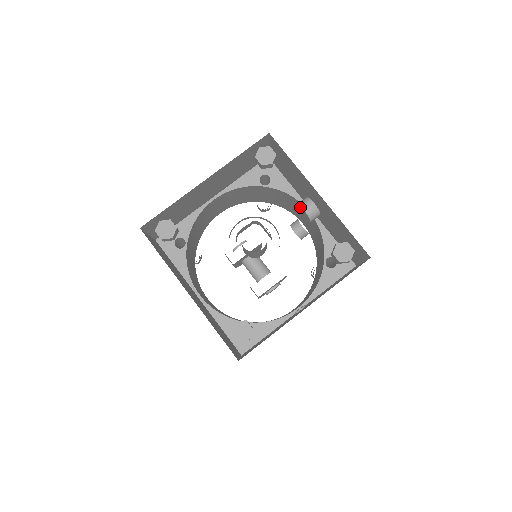
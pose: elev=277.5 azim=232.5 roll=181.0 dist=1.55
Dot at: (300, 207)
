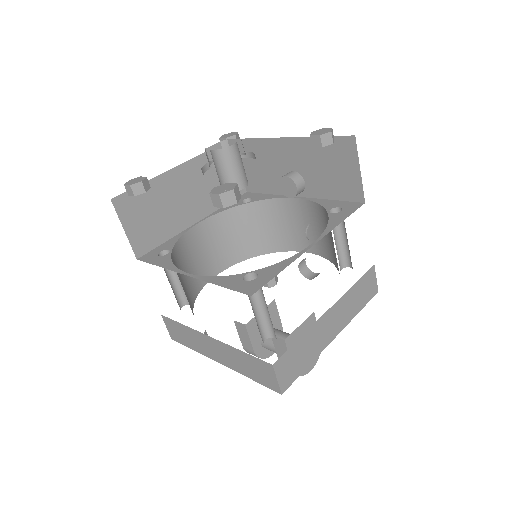
Dot at: (281, 180)
